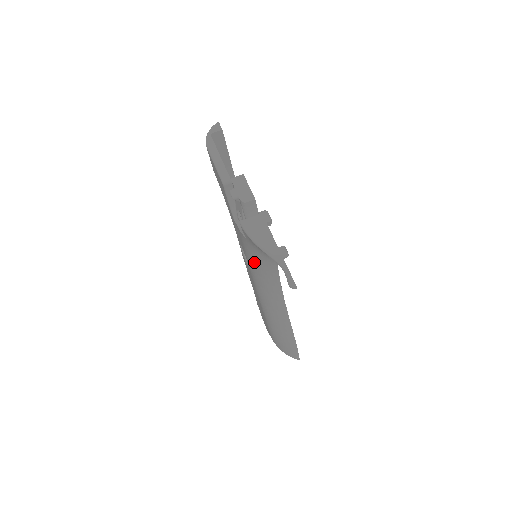
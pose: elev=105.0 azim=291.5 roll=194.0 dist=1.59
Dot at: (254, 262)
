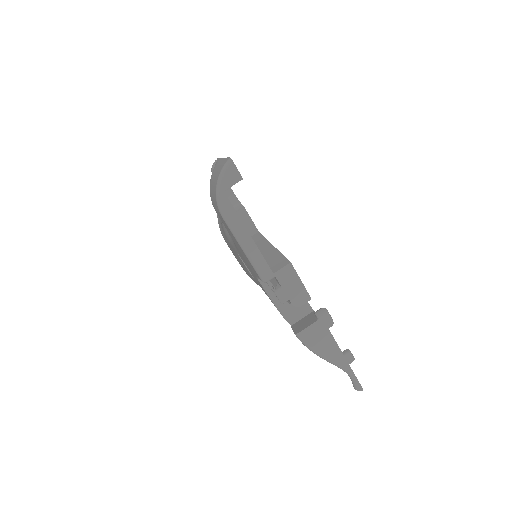
Dot at: occluded
